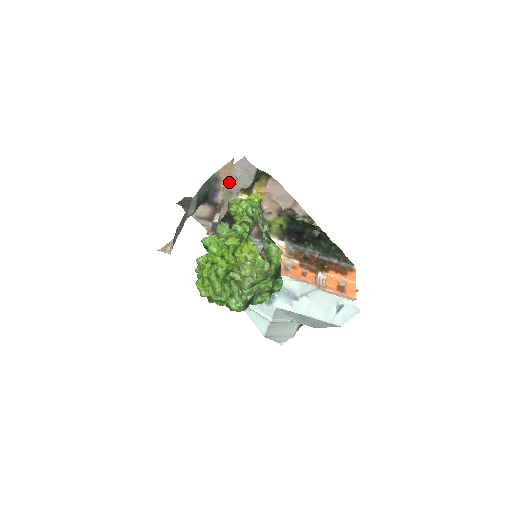
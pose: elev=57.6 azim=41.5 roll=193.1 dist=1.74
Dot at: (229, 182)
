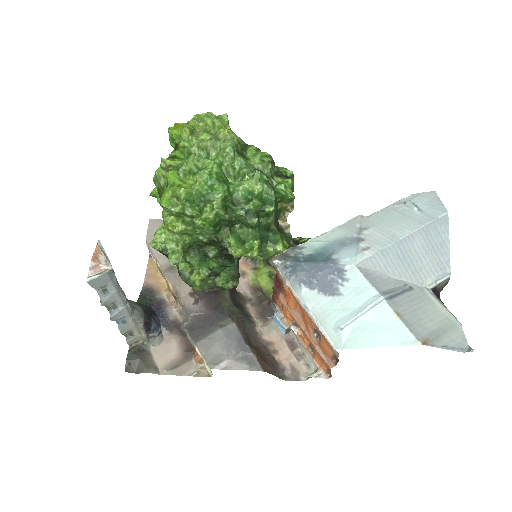
Dot at: (159, 260)
